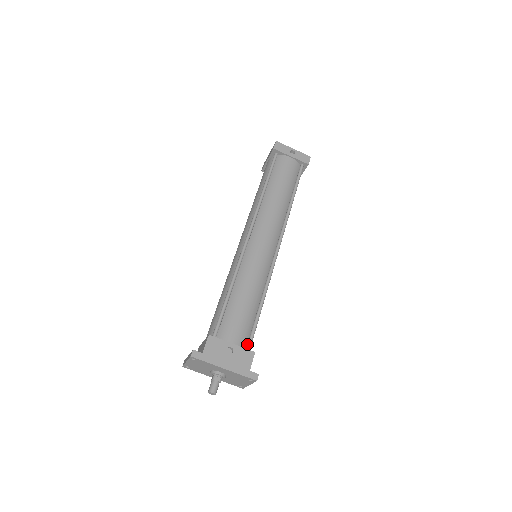
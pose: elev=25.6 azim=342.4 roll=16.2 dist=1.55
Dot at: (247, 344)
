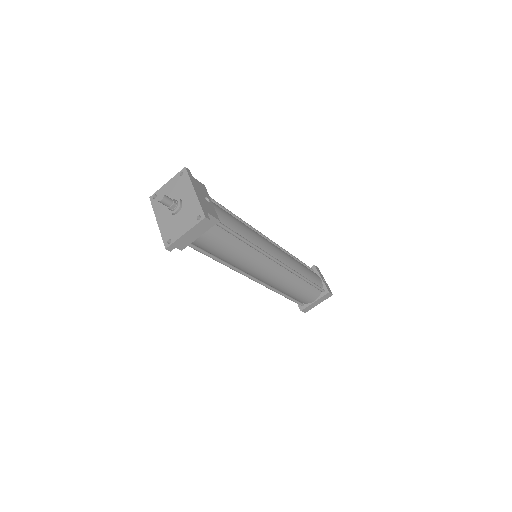
Dot at: occluded
